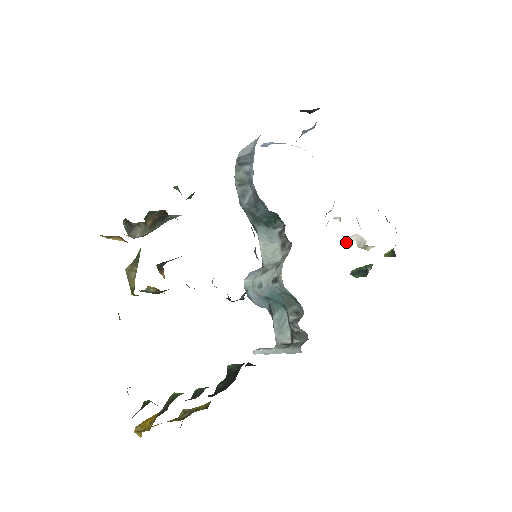
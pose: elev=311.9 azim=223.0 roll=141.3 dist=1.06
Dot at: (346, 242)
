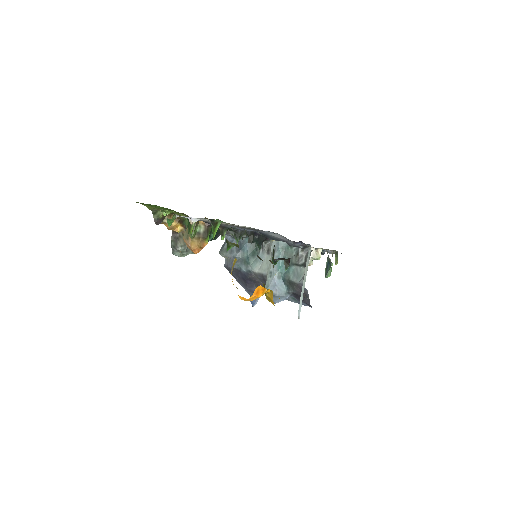
Dot at: occluded
